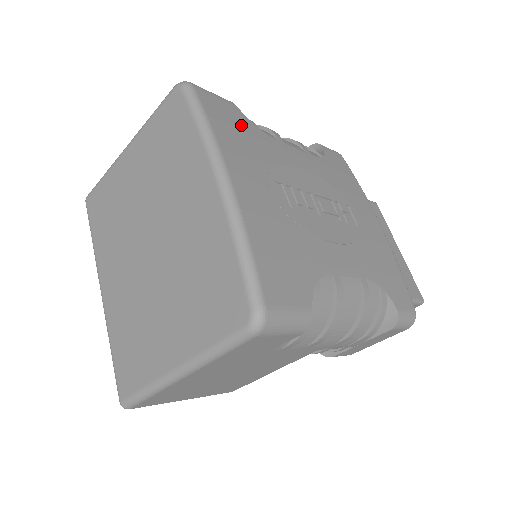
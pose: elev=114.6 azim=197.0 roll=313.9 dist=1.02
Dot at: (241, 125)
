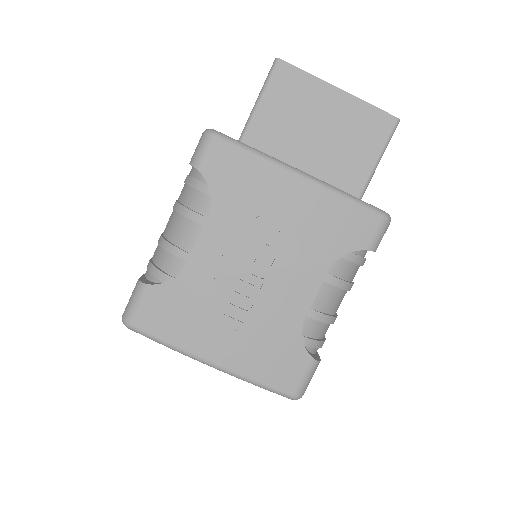
Dot at: (169, 303)
